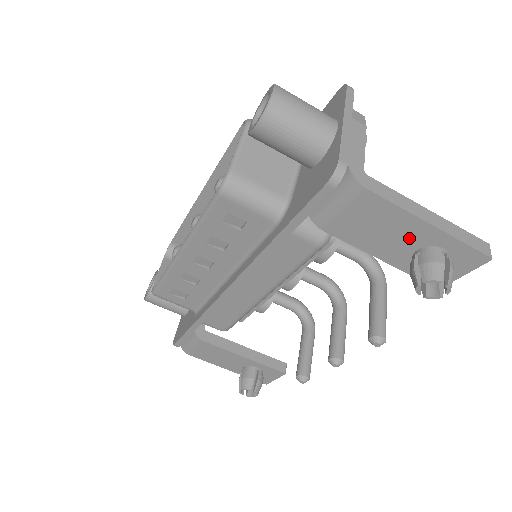
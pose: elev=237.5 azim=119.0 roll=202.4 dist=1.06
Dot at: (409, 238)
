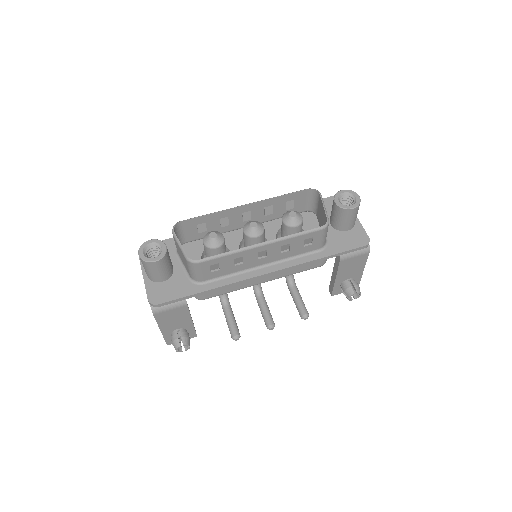
Dot at: (353, 274)
